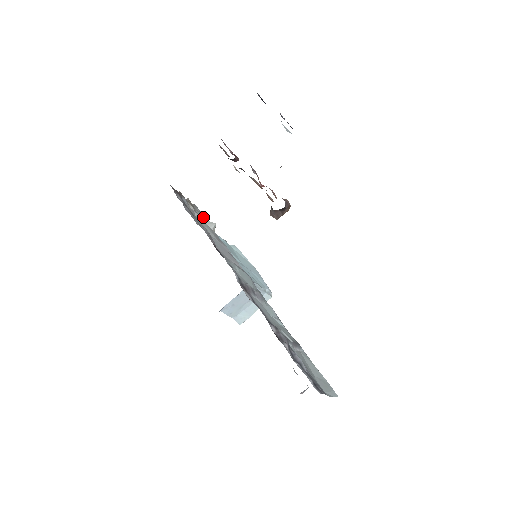
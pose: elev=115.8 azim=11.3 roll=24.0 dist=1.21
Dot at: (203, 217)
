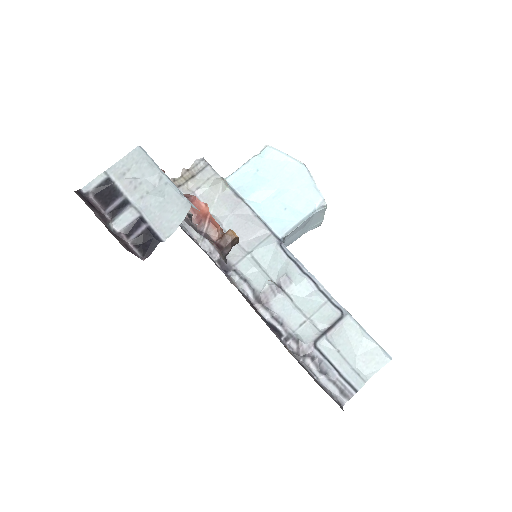
Dot at: (208, 177)
